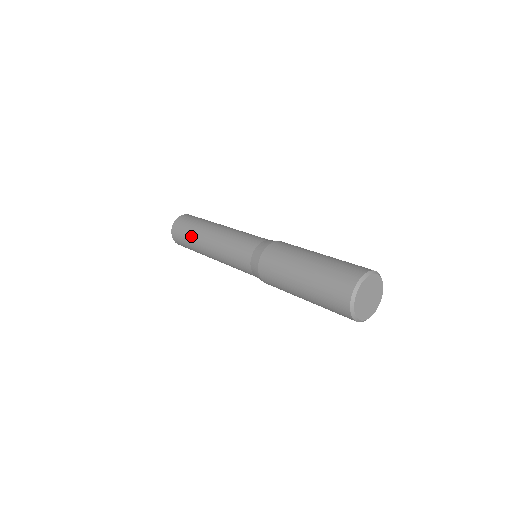
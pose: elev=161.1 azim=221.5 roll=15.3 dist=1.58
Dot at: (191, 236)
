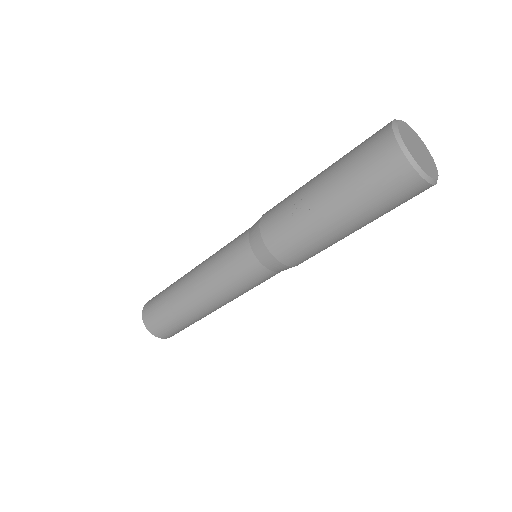
Dot at: occluded
